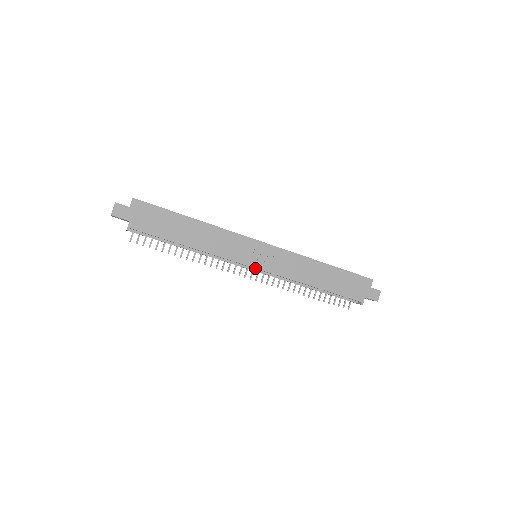
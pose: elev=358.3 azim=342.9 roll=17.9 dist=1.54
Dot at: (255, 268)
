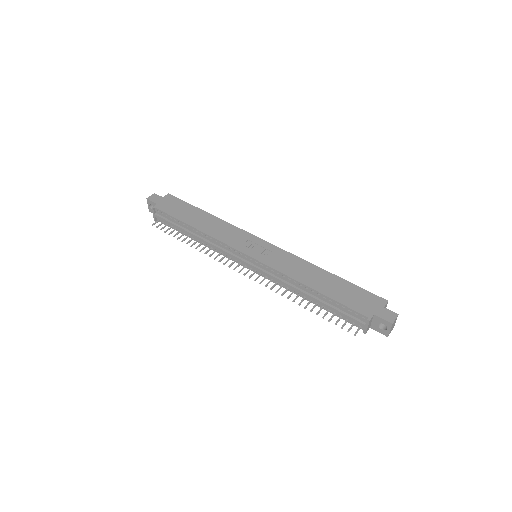
Dot at: (249, 257)
